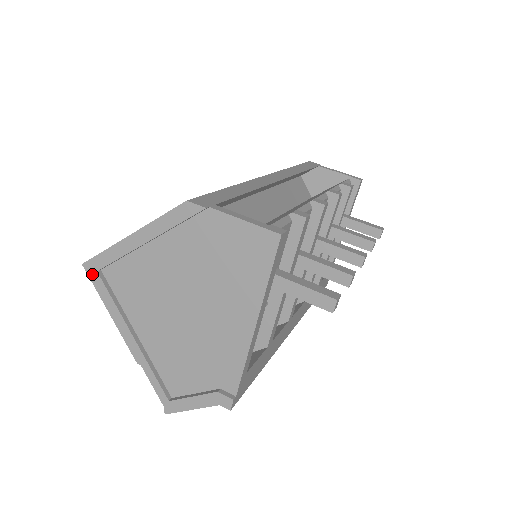
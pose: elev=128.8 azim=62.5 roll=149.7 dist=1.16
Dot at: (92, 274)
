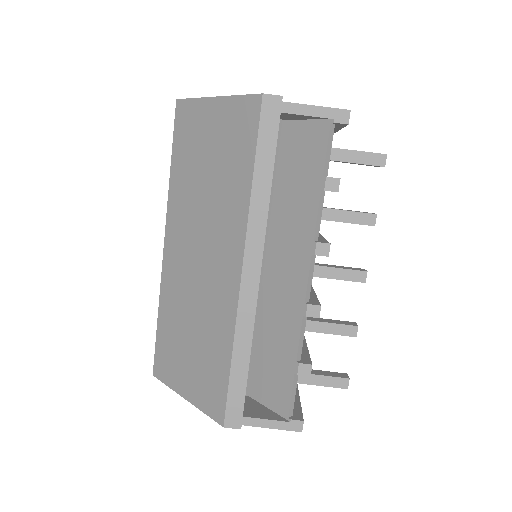
Dot at: occluded
